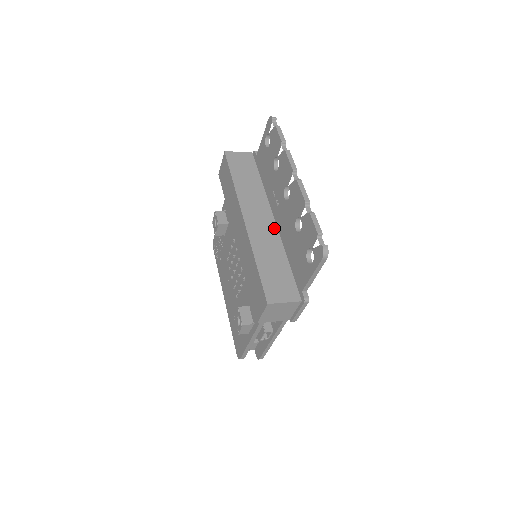
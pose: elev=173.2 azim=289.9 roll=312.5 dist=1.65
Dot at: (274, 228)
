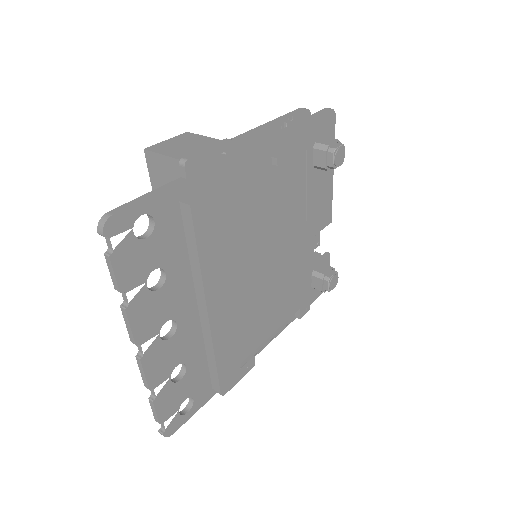
Dot at: occluded
